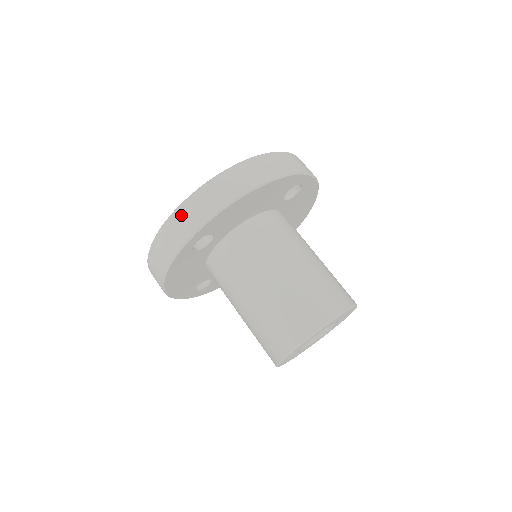
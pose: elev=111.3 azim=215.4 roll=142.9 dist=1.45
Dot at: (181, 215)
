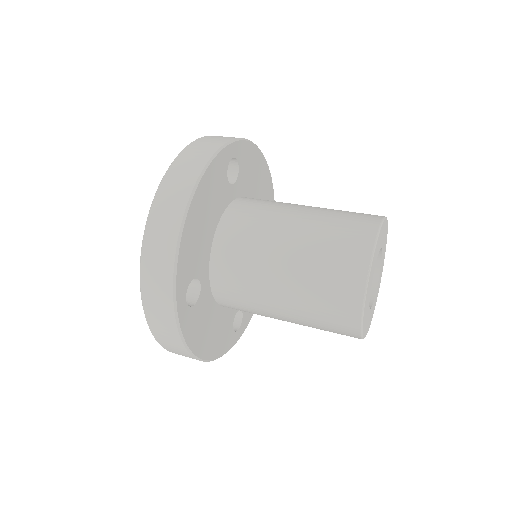
Dot at: (149, 289)
